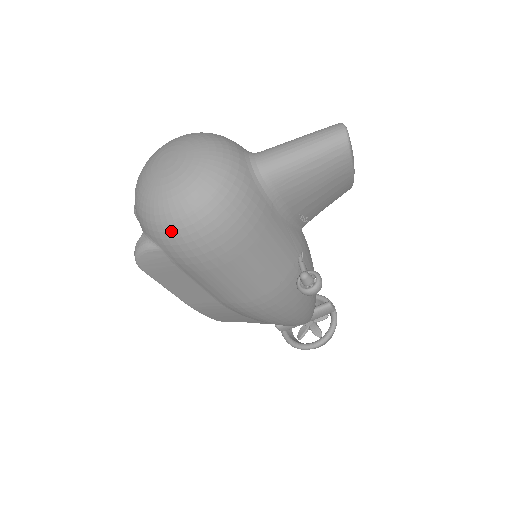
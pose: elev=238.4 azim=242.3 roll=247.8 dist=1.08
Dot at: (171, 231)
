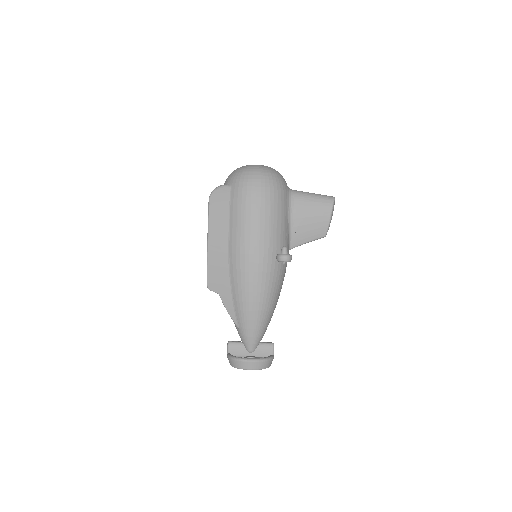
Dot at: (245, 175)
